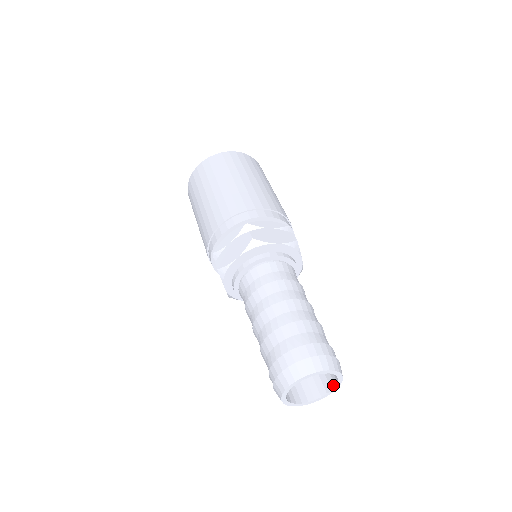
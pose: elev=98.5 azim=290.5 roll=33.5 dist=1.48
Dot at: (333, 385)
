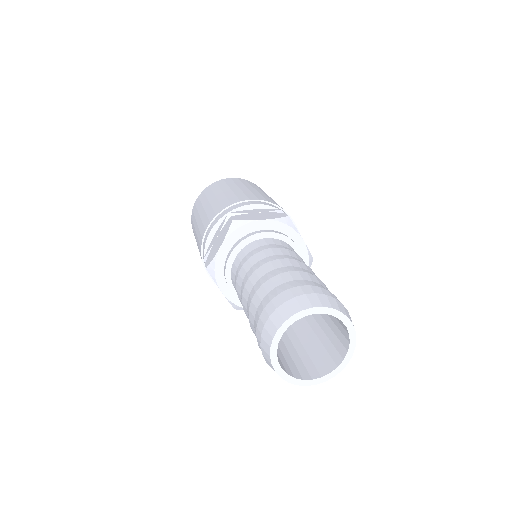
Dot at: (347, 344)
